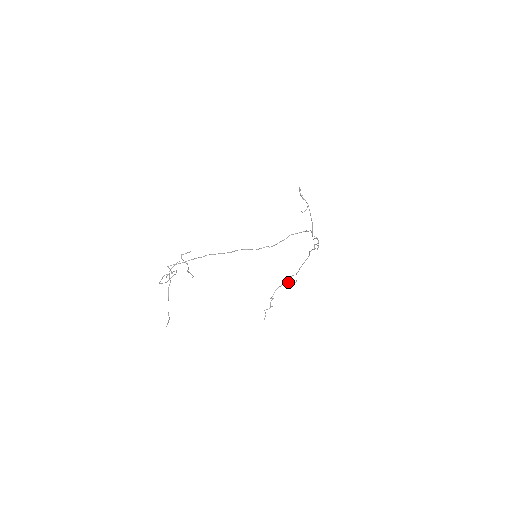
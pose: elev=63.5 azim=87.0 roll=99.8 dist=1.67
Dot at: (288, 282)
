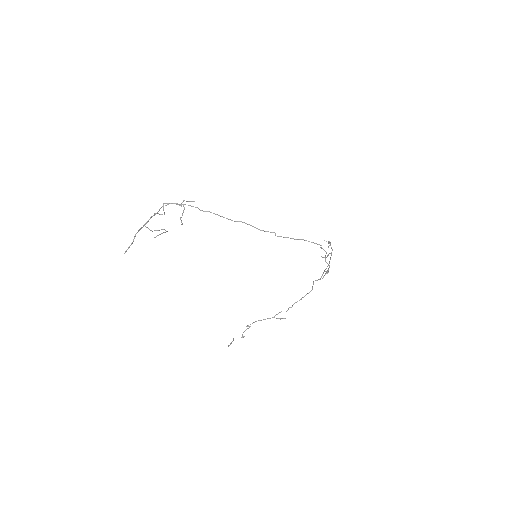
Dot at: occluded
